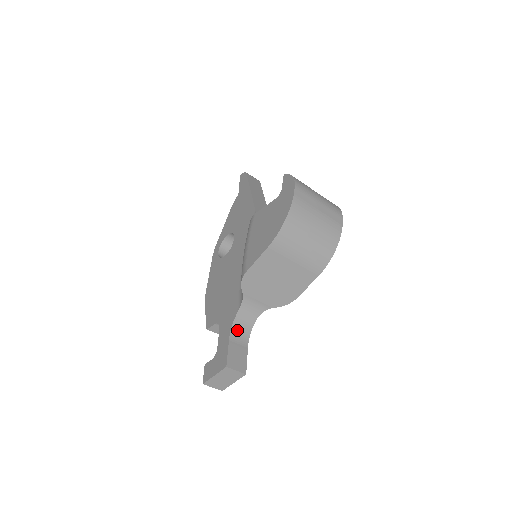
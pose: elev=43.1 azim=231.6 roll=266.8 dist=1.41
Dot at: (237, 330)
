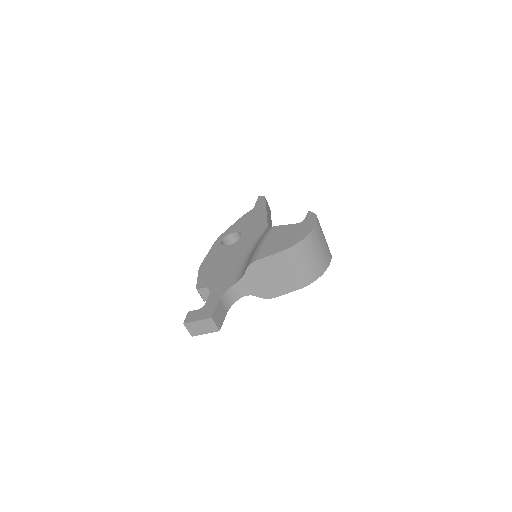
Dot at: (226, 298)
